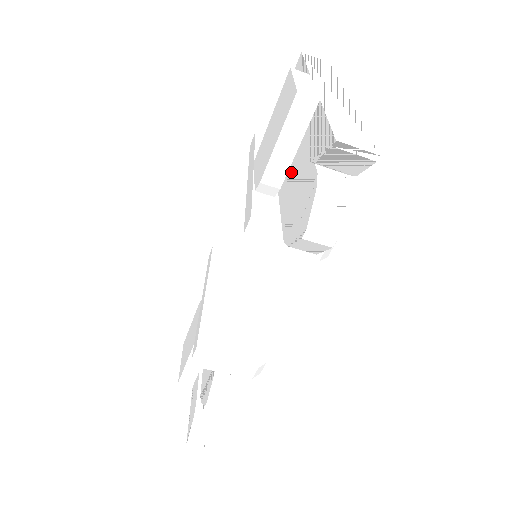
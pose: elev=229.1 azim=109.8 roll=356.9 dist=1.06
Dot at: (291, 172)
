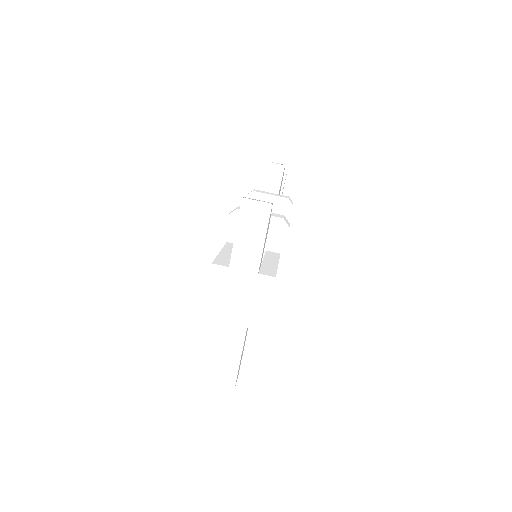
Dot at: occluded
